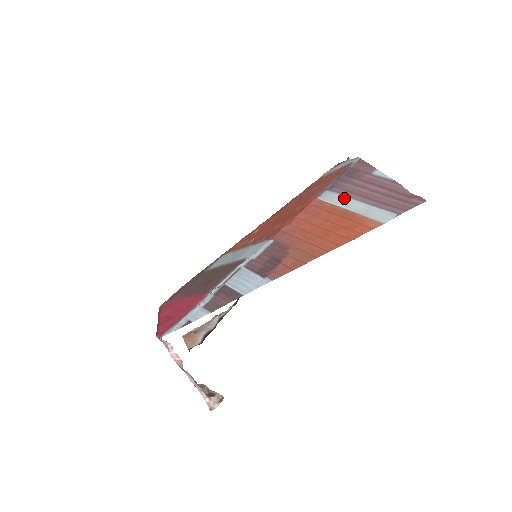
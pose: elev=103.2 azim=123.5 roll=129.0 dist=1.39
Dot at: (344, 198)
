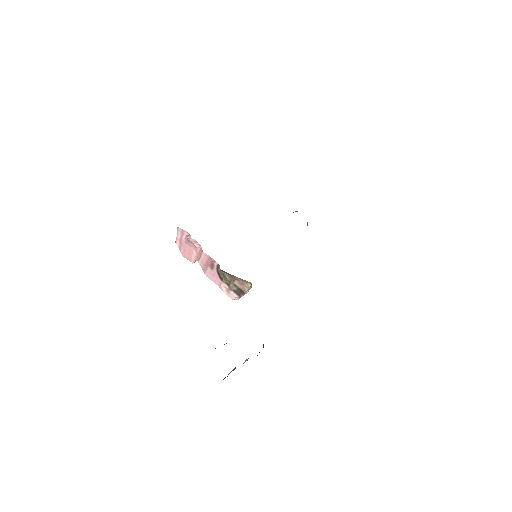
Dot at: occluded
